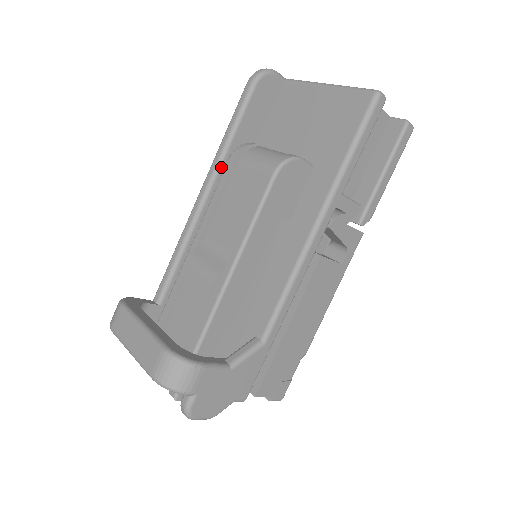
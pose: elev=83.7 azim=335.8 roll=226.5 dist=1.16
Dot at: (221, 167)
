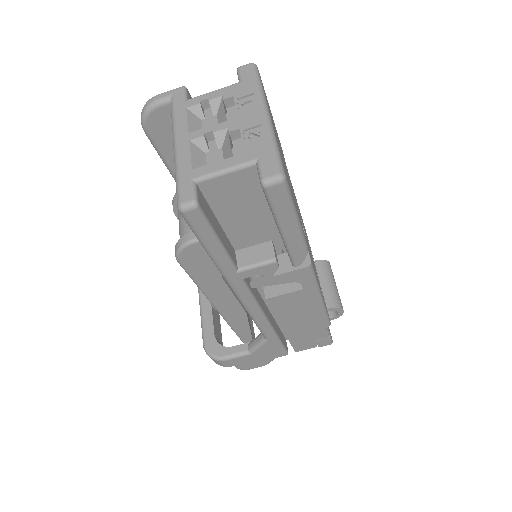
Dot at: occluded
